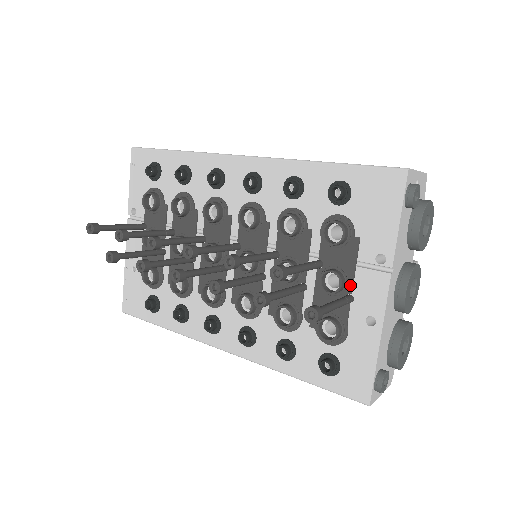
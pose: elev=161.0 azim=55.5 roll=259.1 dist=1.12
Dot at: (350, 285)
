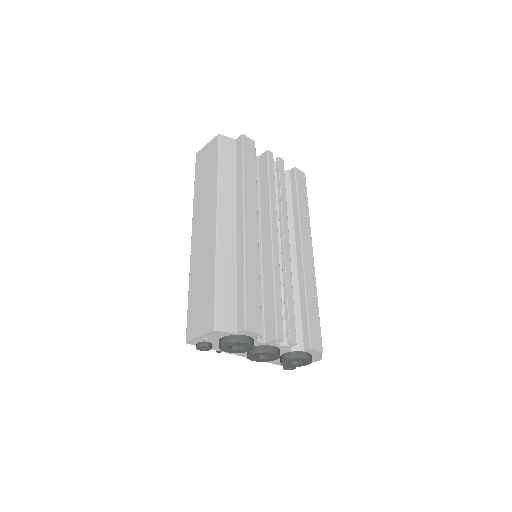
Dot at: occluded
